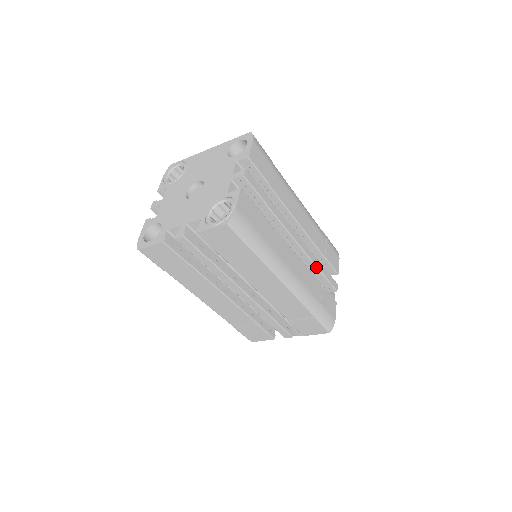
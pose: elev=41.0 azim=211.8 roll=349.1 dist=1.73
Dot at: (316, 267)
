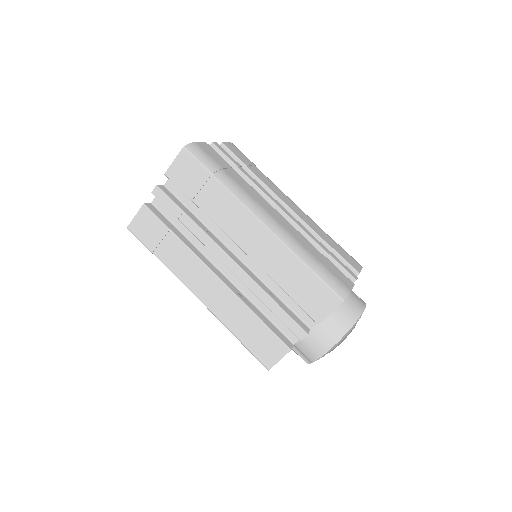
Dot at: (316, 244)
